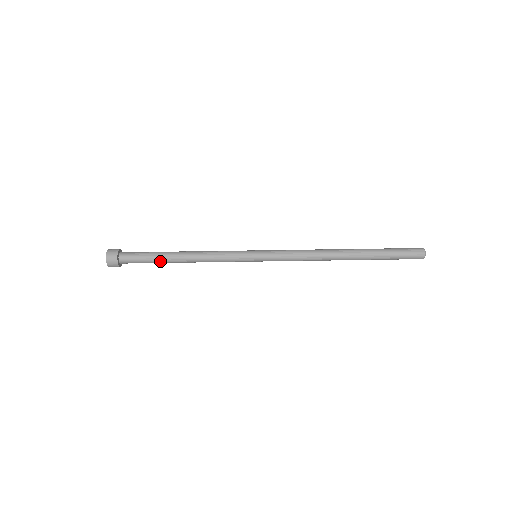
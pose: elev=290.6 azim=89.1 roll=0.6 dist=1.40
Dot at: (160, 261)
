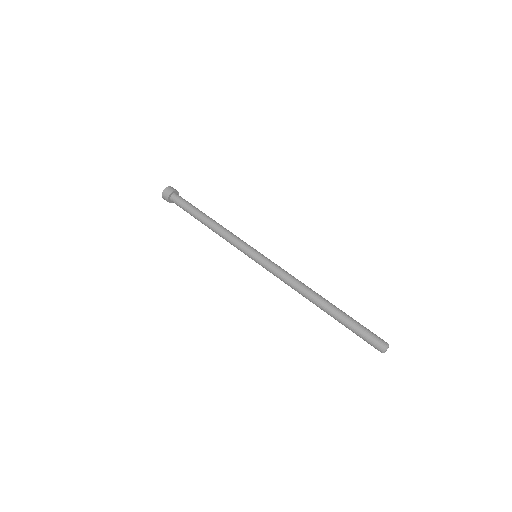
Dot at: (195, 212)
